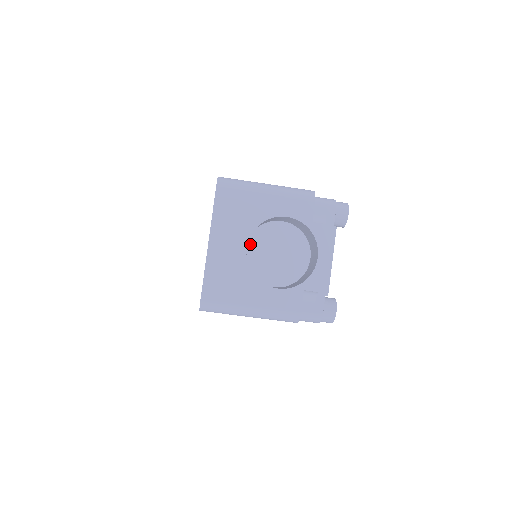
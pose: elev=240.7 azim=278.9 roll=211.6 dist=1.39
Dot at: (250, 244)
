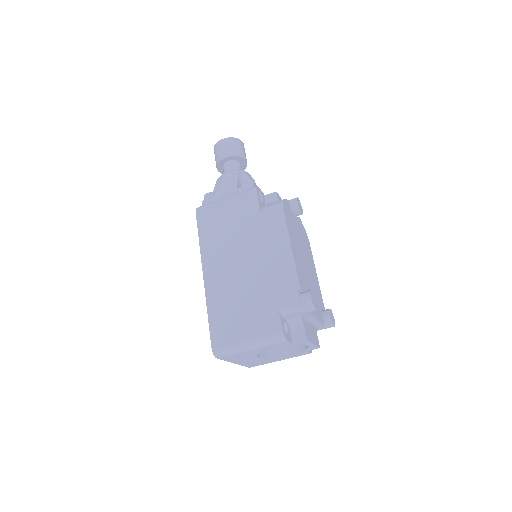
Dot at: occluded
